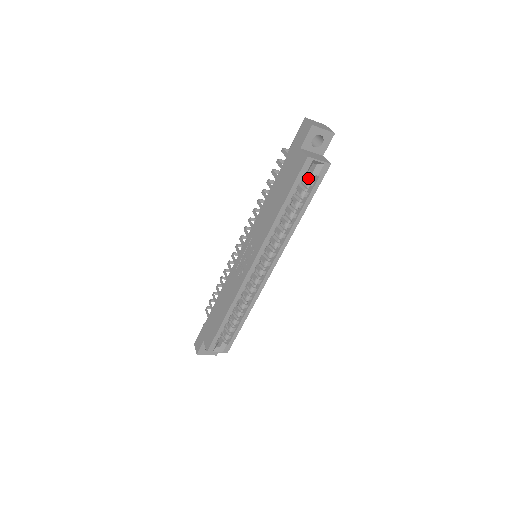
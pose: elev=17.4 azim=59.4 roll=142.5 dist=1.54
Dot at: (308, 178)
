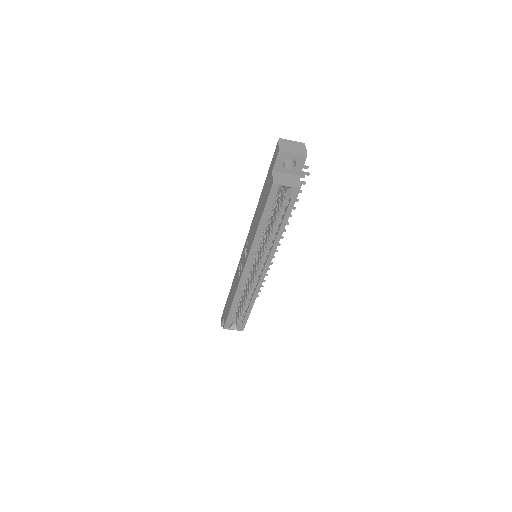
Dot at: (283, 198)
